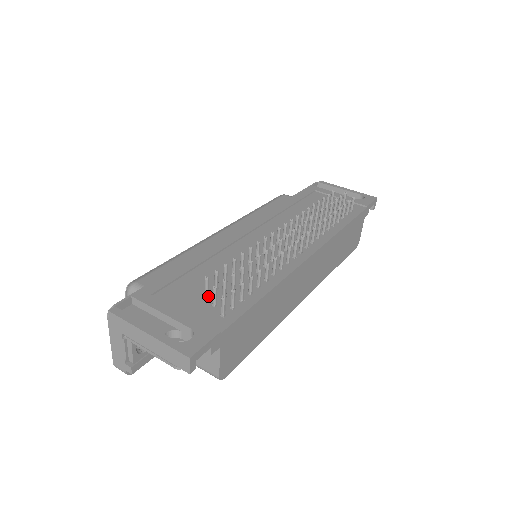
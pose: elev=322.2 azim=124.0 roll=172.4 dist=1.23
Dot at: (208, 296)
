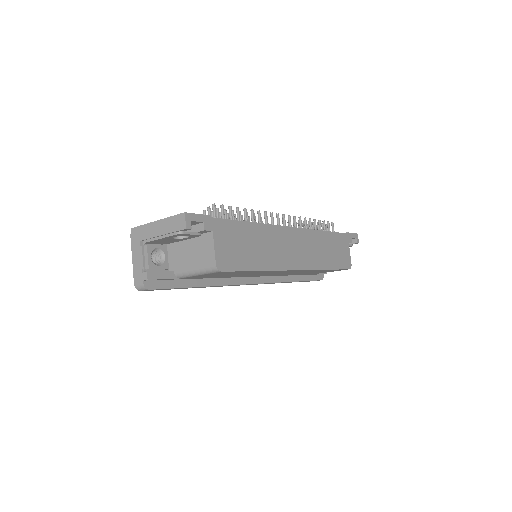
Dot at: occluded
